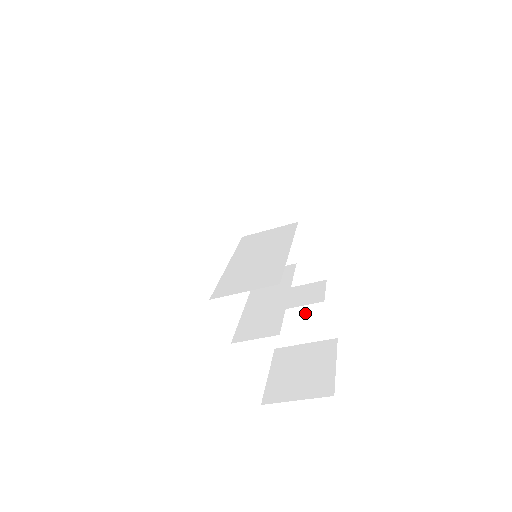
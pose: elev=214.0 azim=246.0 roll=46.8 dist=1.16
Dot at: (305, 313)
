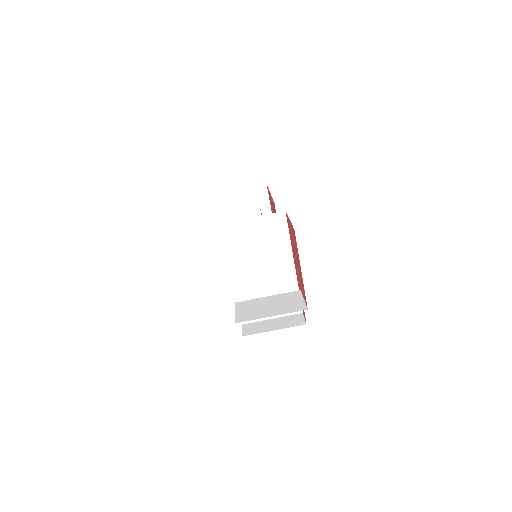
Dot at: (280, 298)
